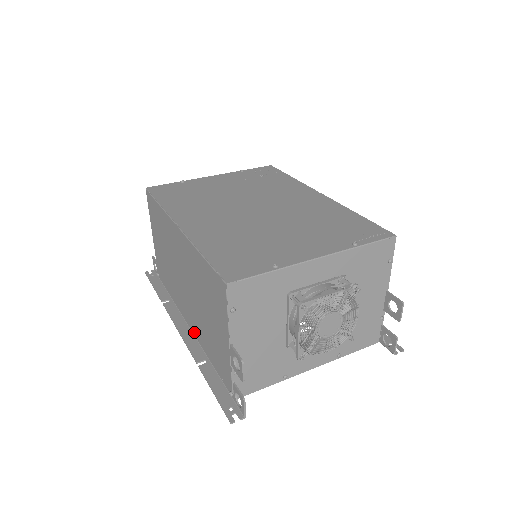
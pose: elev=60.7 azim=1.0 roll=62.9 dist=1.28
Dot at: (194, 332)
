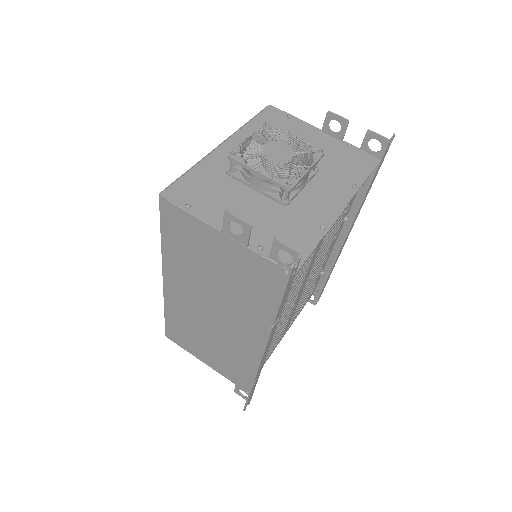
Dot at: (264, 334)
